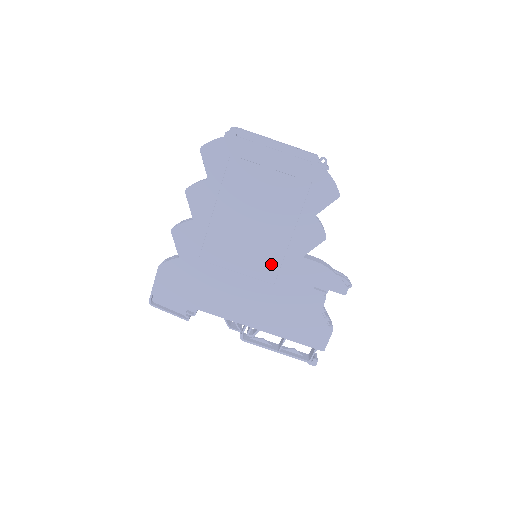
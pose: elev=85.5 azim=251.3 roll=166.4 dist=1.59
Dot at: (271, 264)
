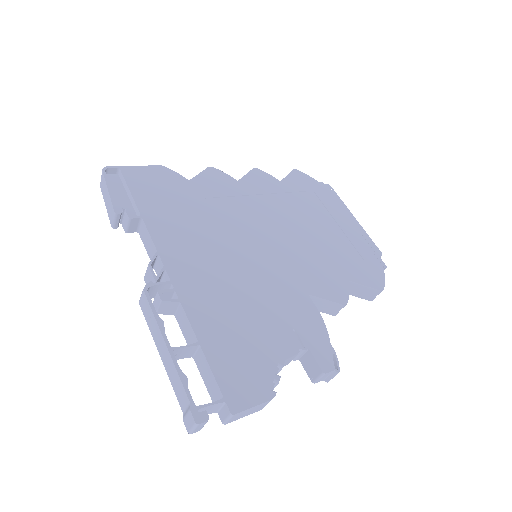
Dot at: (270, 268)
